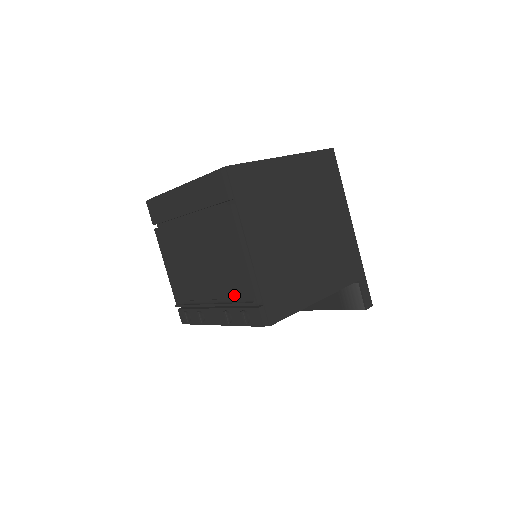
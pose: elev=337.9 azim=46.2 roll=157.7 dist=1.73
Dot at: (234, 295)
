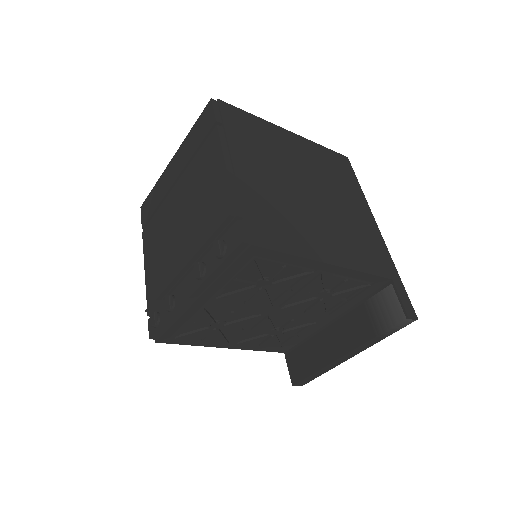
Dot at: (211, 231)
